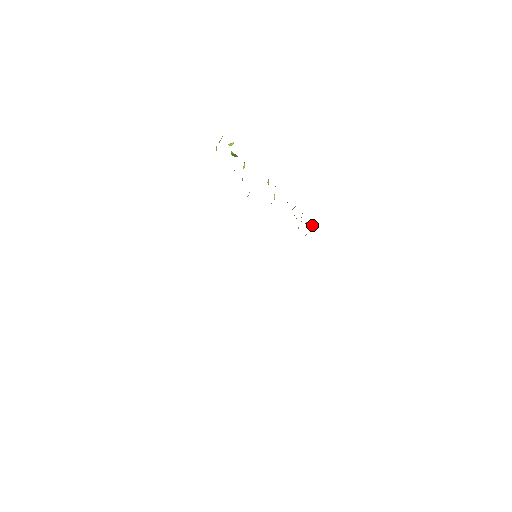
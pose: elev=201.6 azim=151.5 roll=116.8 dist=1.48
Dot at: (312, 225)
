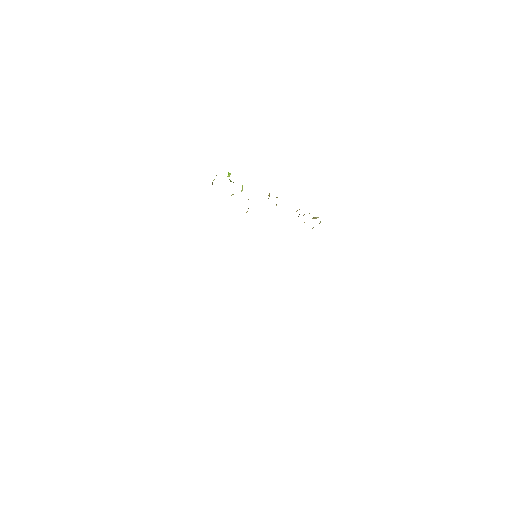
Dot at: occluded
